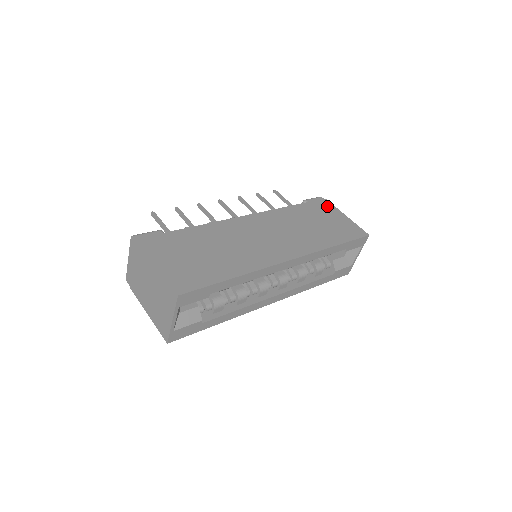
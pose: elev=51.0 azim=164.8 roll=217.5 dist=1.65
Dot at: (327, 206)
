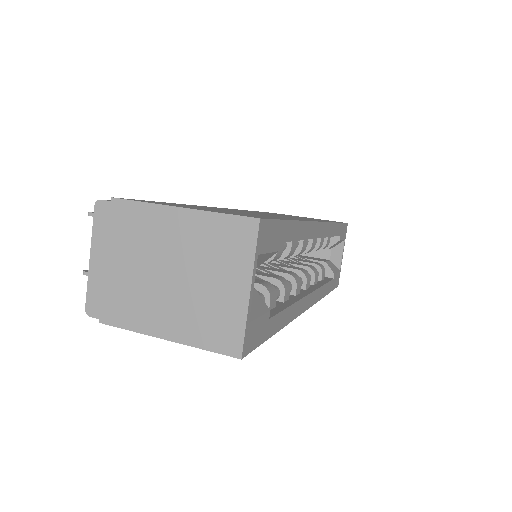
Dot at: (283, 214)
